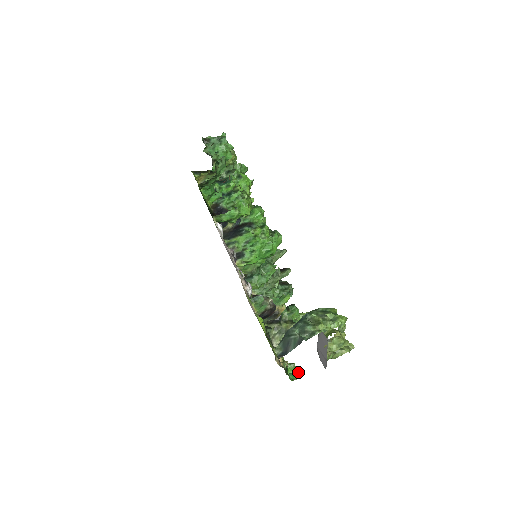
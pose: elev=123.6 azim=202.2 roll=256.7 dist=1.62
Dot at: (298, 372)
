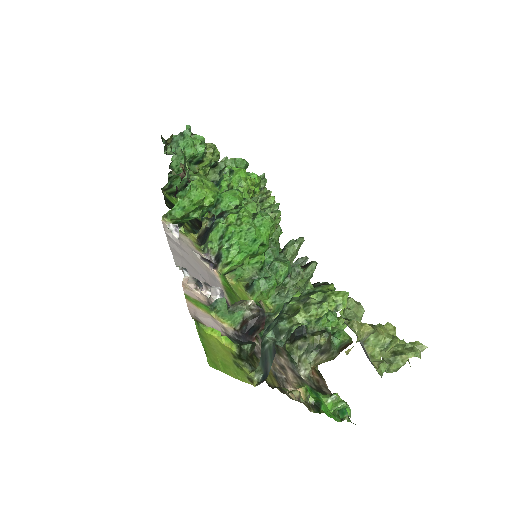
Dot at: (346, 406)
